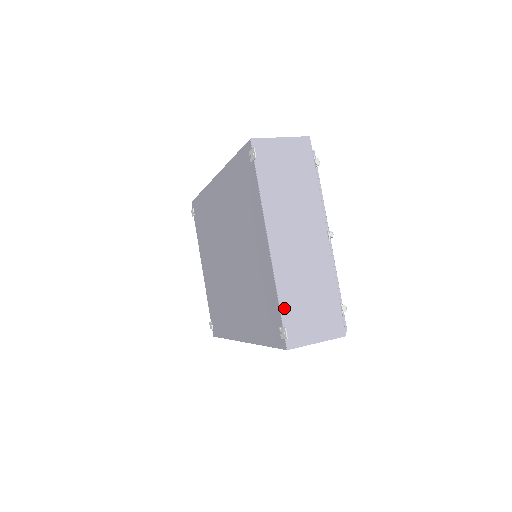
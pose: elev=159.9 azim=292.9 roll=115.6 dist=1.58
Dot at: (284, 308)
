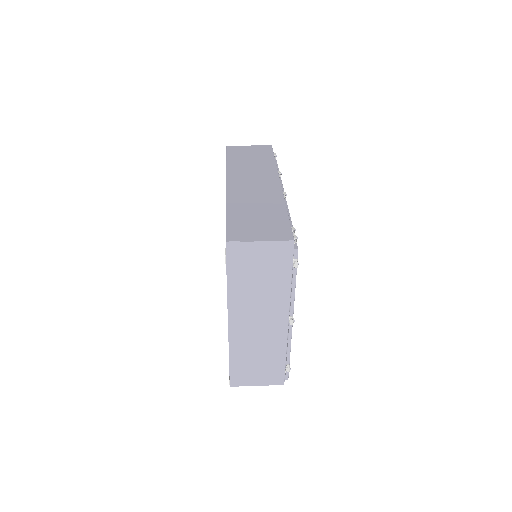
Dot at: (233, 364)
